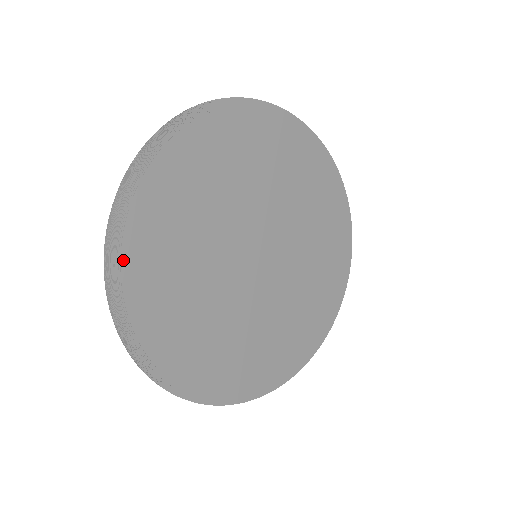
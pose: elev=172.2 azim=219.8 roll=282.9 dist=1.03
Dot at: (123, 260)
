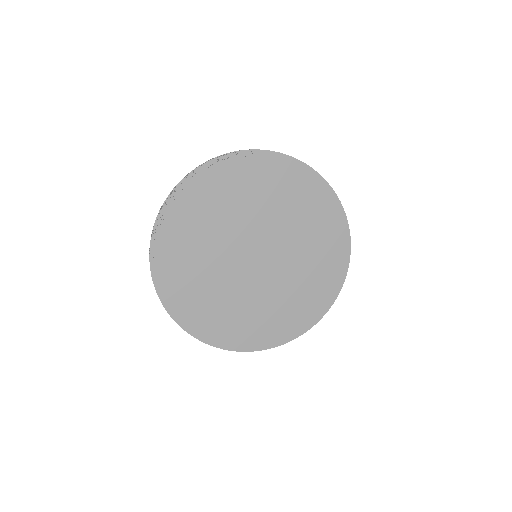
Dot at: (161, 230)
